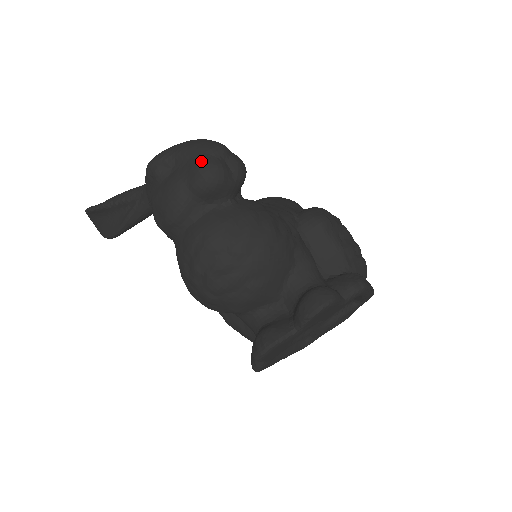
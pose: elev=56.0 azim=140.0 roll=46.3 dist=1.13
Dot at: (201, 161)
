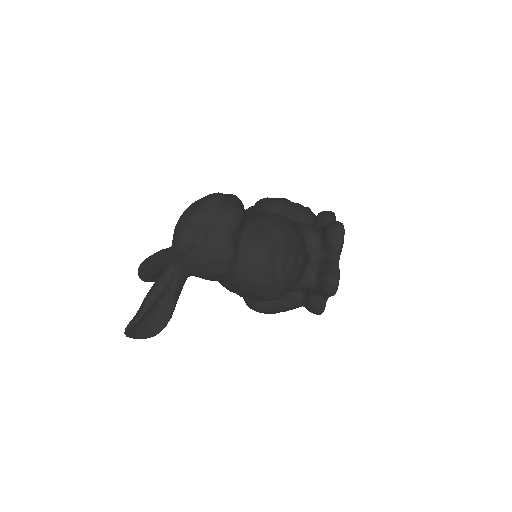
Dot at: (222, 208)
